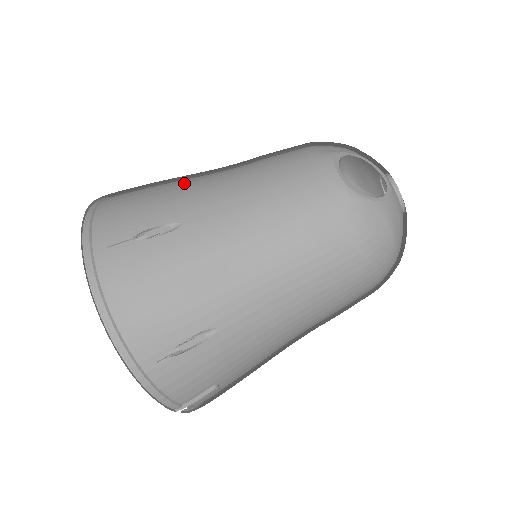
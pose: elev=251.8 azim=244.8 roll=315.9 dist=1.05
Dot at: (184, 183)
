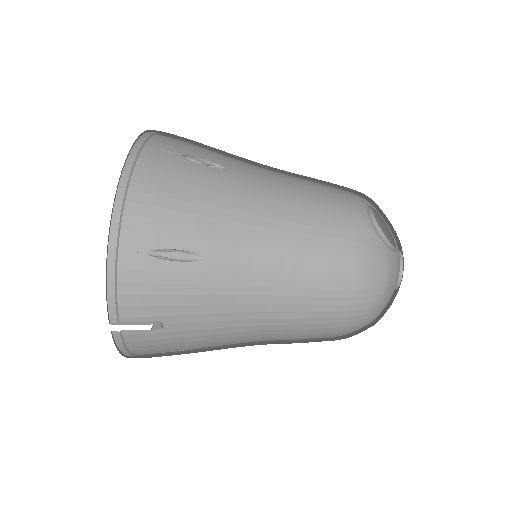
Dot at: occluded
